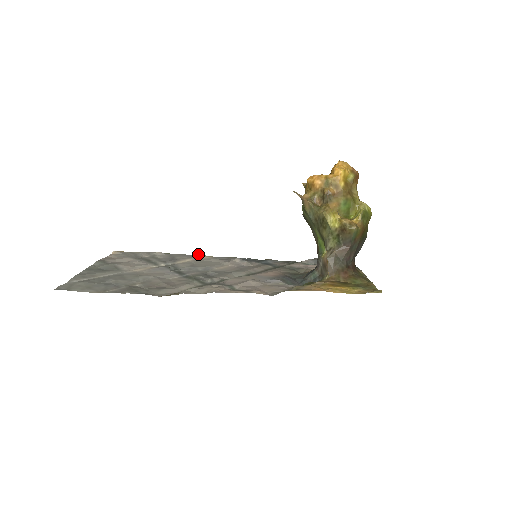
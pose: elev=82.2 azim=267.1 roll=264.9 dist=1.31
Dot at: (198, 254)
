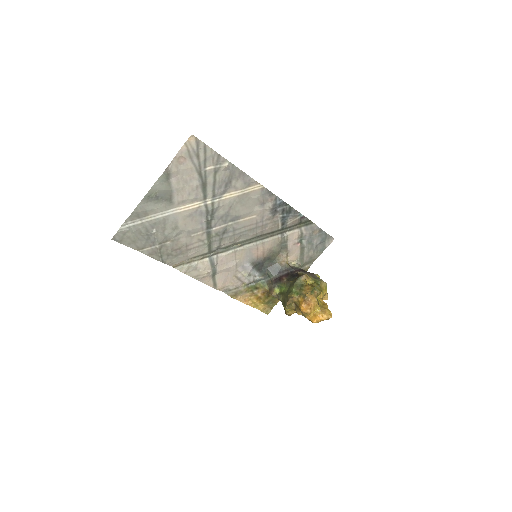
Dot at: (254, 181)
